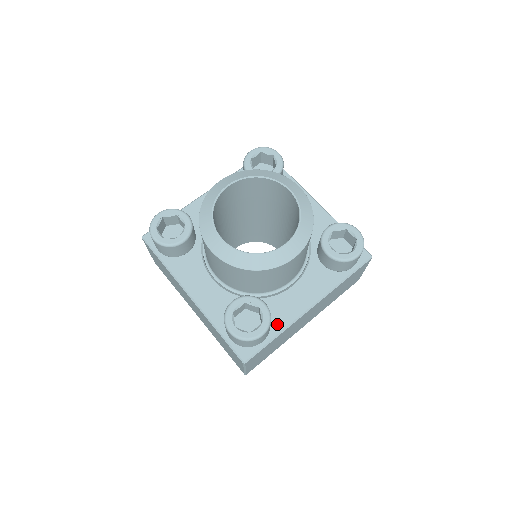
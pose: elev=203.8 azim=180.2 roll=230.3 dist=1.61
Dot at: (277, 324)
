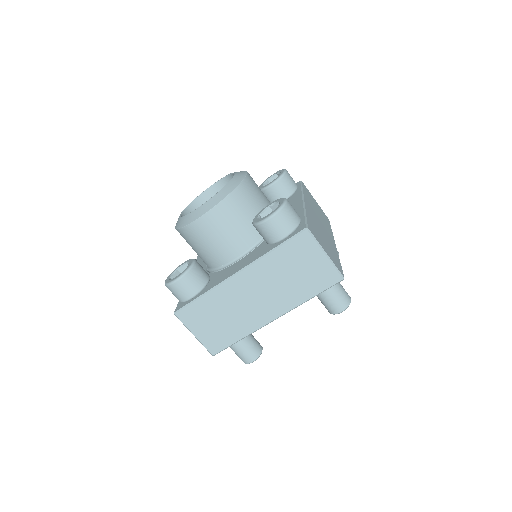
Dot at: (209, 287)
